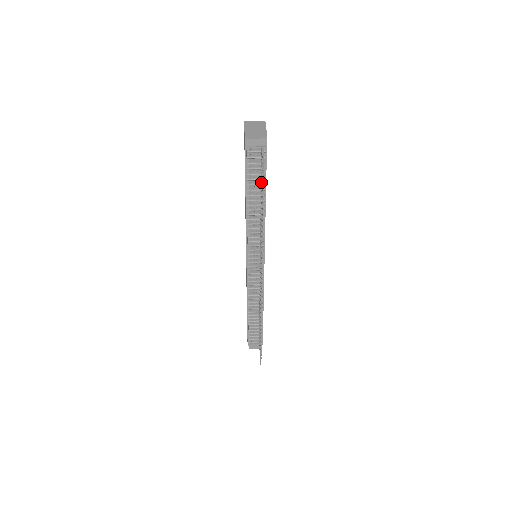
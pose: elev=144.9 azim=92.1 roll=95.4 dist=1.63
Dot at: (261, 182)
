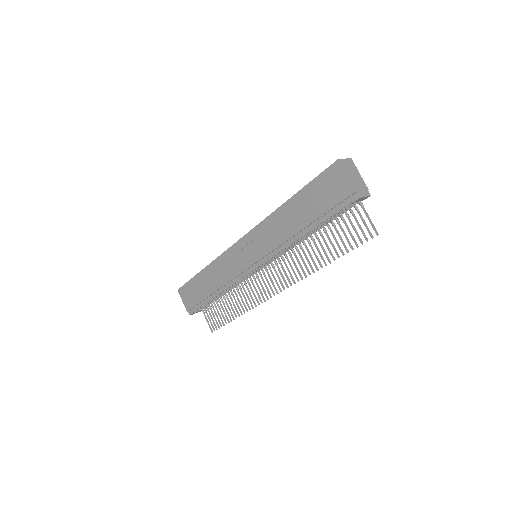
Dot at: (333, 222)
